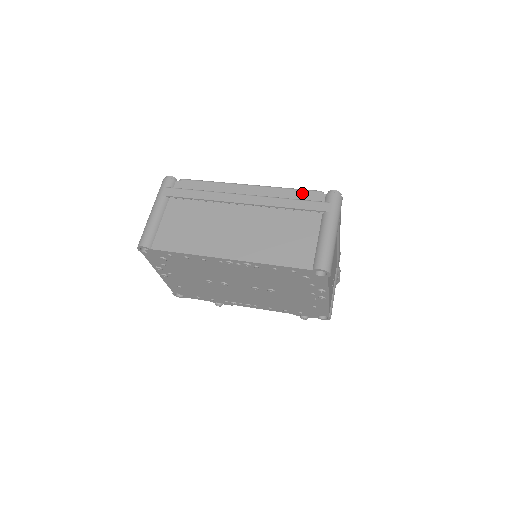
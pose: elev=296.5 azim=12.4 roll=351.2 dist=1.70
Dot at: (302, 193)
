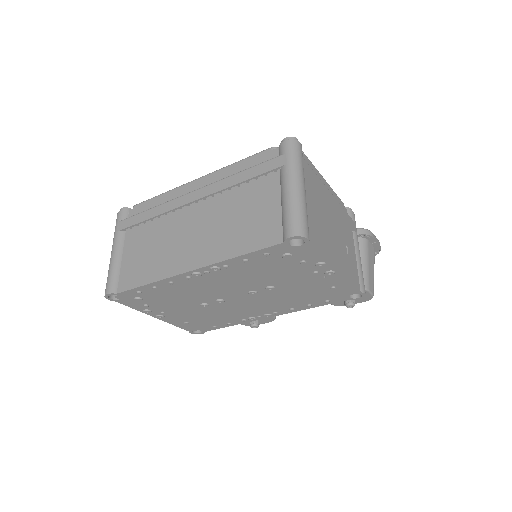
Dot at: (252, 159)
